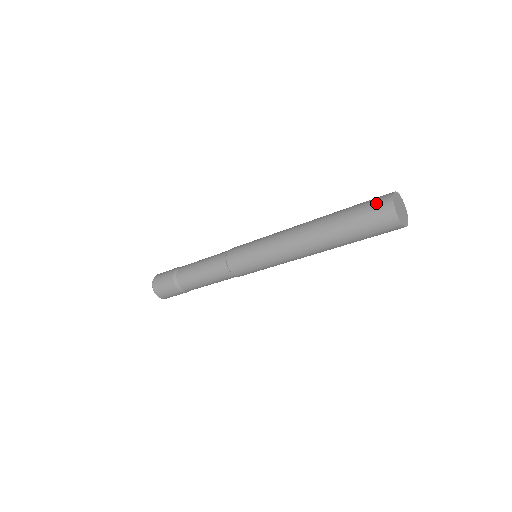
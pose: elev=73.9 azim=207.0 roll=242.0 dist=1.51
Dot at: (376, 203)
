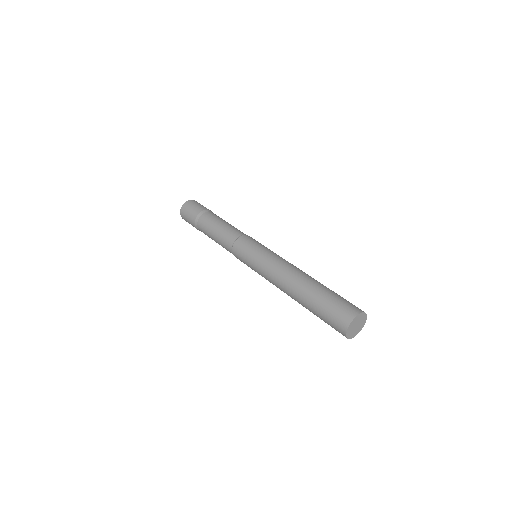
Dot at: (347, 306)
